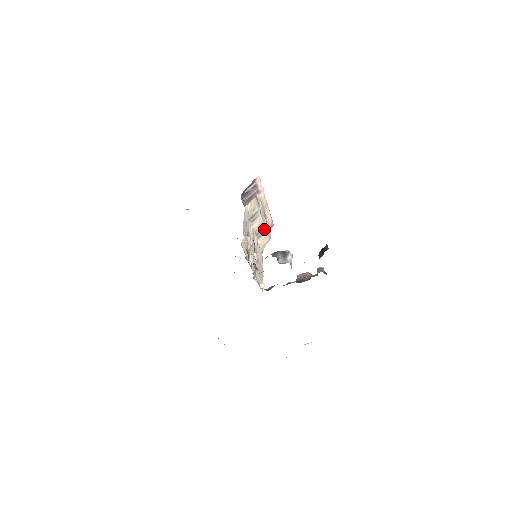
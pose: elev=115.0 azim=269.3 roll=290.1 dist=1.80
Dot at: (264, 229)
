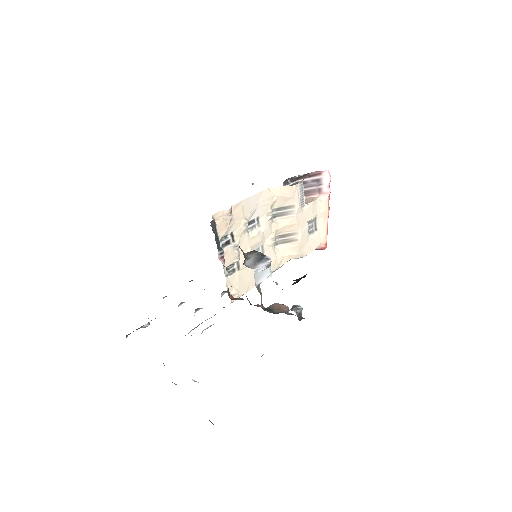
Dot at: (296, 236)
